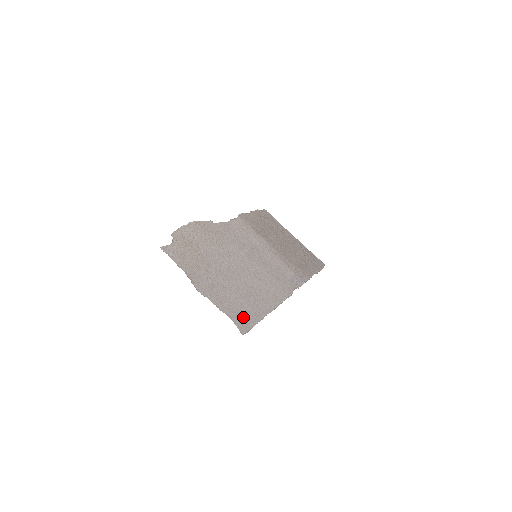
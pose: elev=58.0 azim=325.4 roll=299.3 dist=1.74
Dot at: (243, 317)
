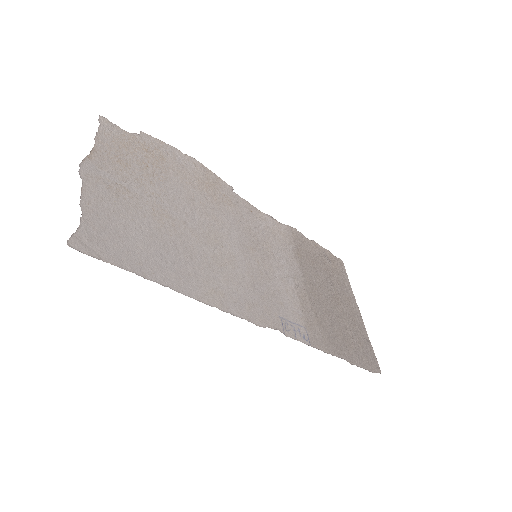
Dot at: (111, 243)
